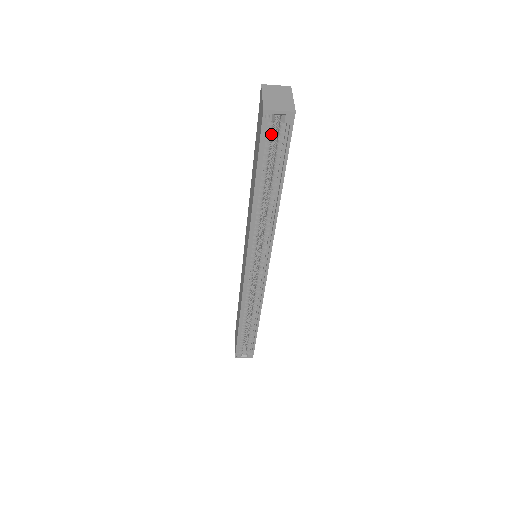
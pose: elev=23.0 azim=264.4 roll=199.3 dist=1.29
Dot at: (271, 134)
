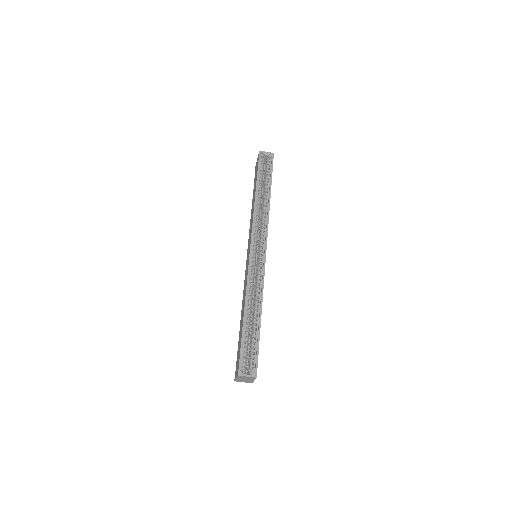
Dot at: (263, 164)
